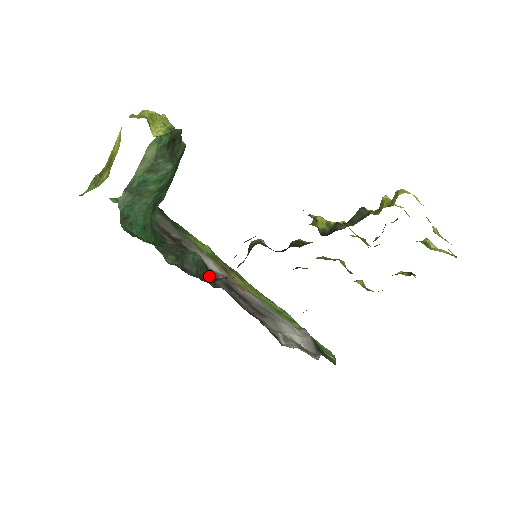
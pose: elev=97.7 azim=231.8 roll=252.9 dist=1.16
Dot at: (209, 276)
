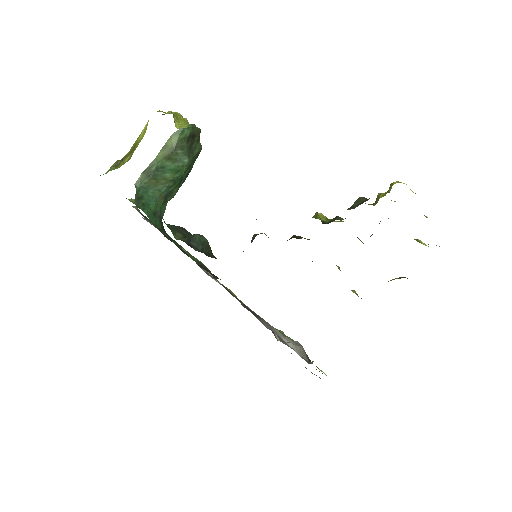
Dot at: (213, 256)
